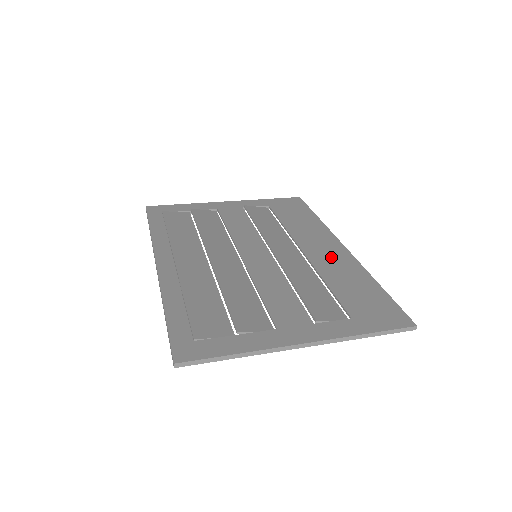
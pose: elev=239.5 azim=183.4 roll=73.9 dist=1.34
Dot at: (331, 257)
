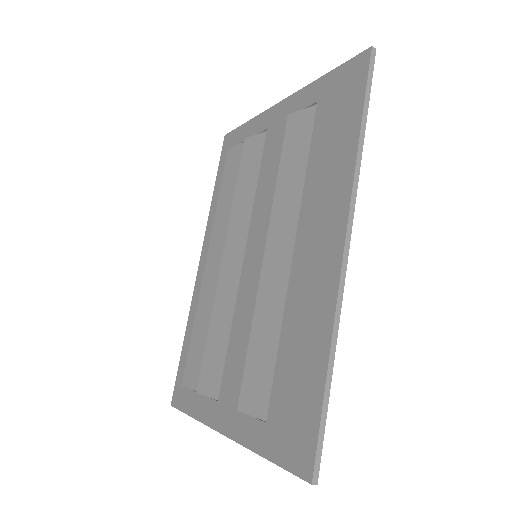
Dot at: (313, 276)
